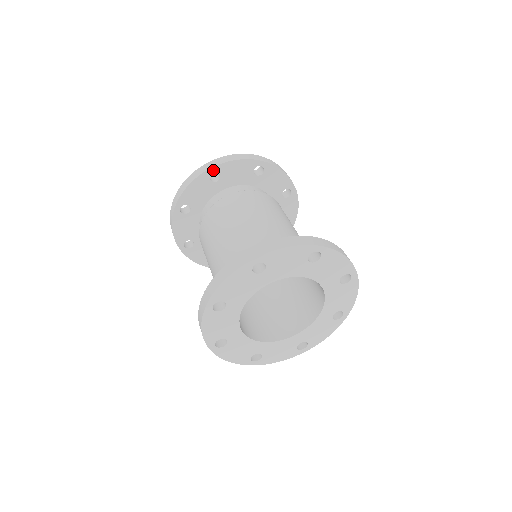
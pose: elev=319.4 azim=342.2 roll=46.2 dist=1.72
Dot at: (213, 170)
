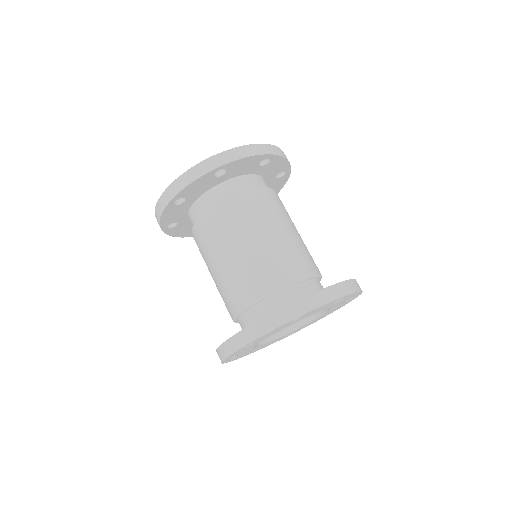
Dot at: (221, 168)
